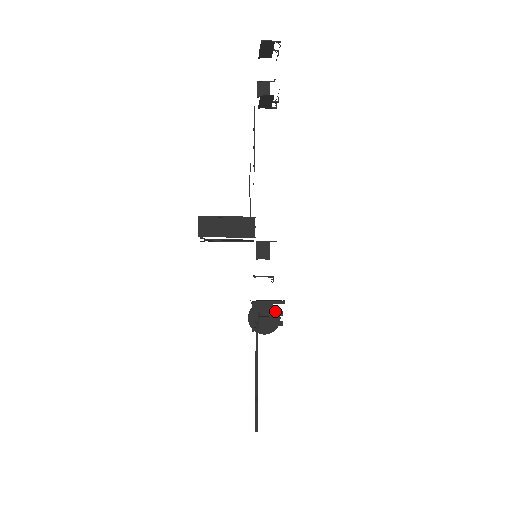
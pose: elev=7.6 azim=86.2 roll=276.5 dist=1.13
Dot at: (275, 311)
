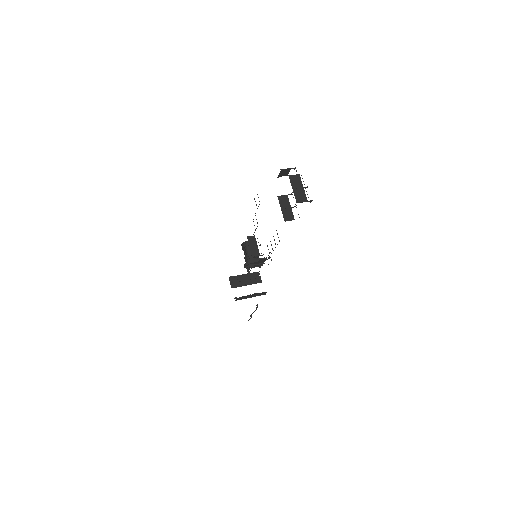
Dot at: (260, 263)
